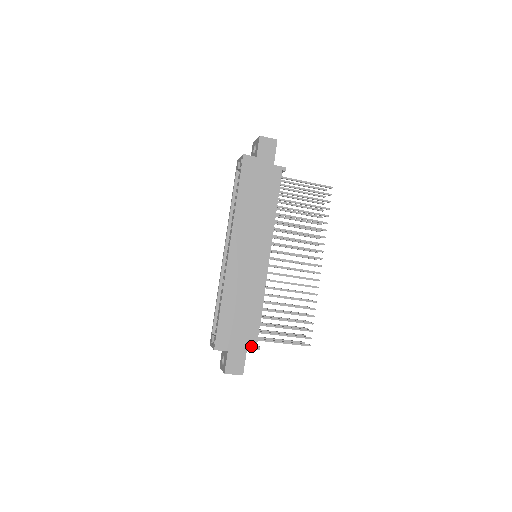
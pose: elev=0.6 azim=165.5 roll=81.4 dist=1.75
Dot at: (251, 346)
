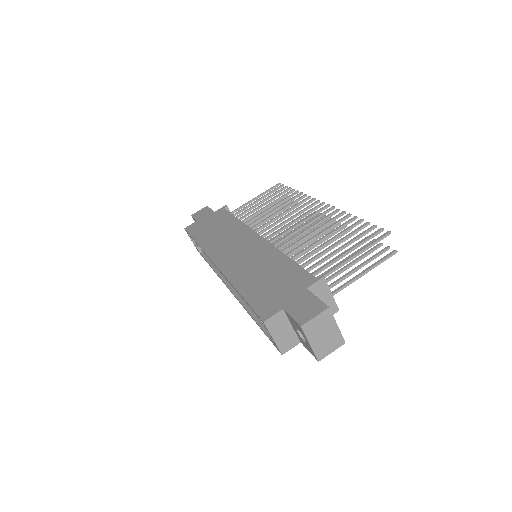
Dot at: (309, 283)
